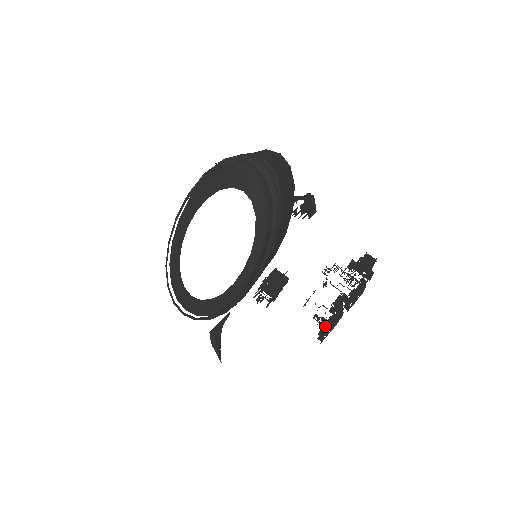
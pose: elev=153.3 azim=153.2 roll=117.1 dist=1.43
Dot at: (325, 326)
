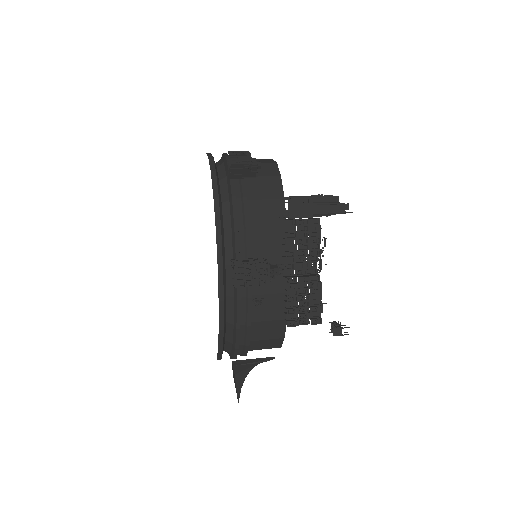
Dot at: occluded
